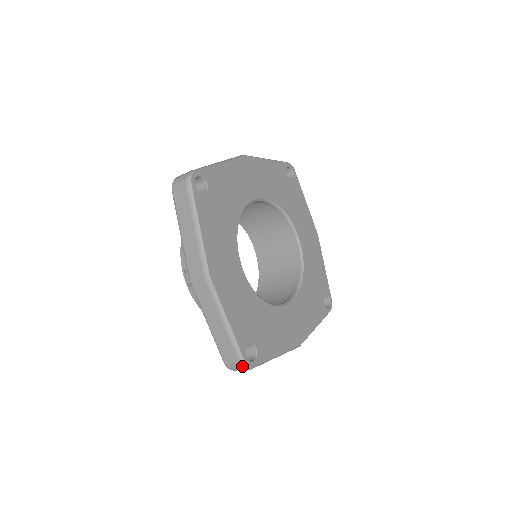
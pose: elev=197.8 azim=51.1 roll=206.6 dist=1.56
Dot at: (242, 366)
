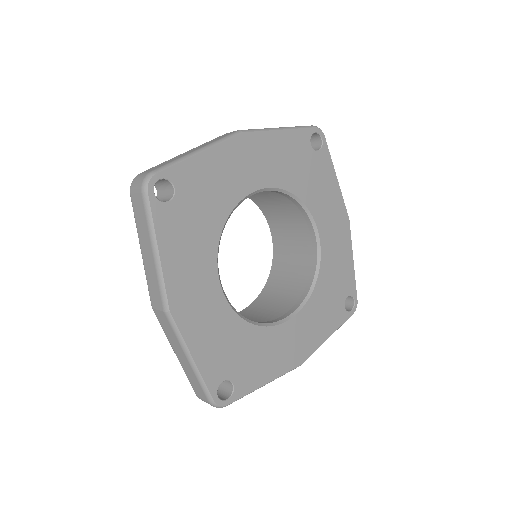
Dot at: (212, 405)
